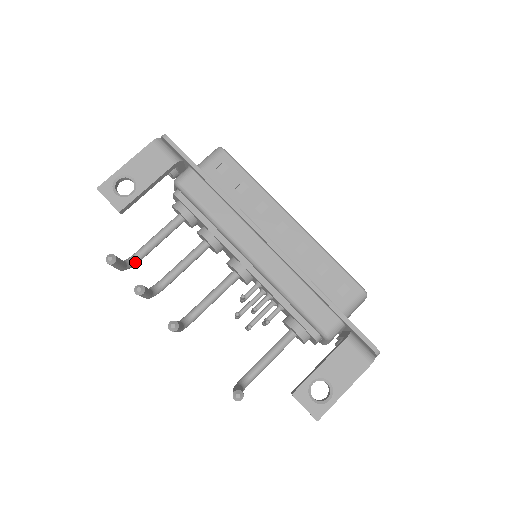
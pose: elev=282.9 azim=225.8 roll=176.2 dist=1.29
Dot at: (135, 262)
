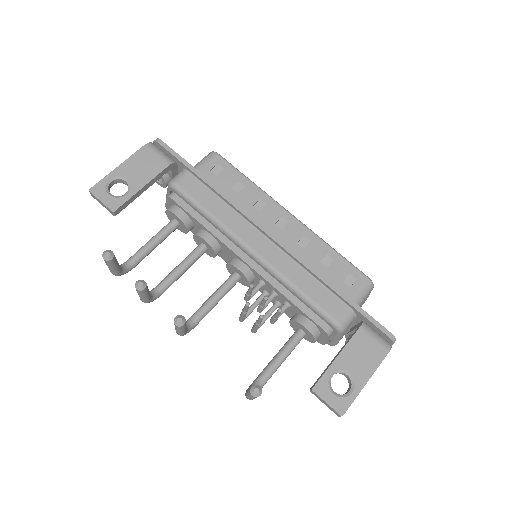
Dot at: (129, 268)
